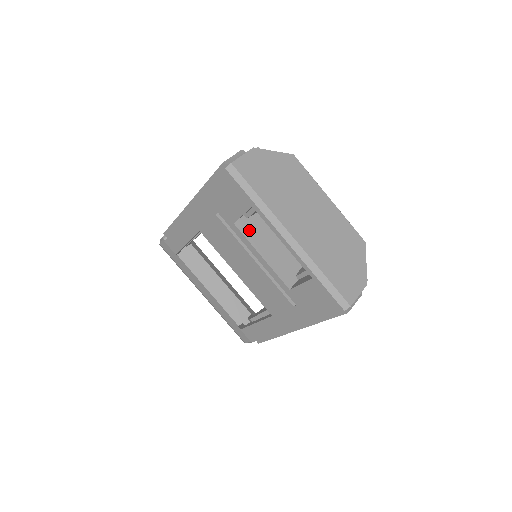
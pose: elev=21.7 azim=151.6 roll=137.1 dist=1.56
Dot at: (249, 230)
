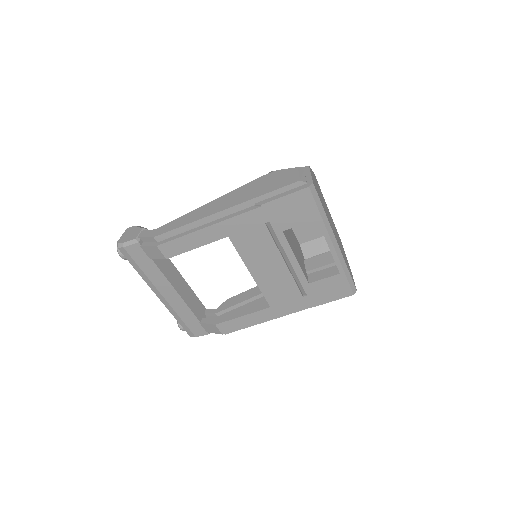
Dot at: (287, 236)
